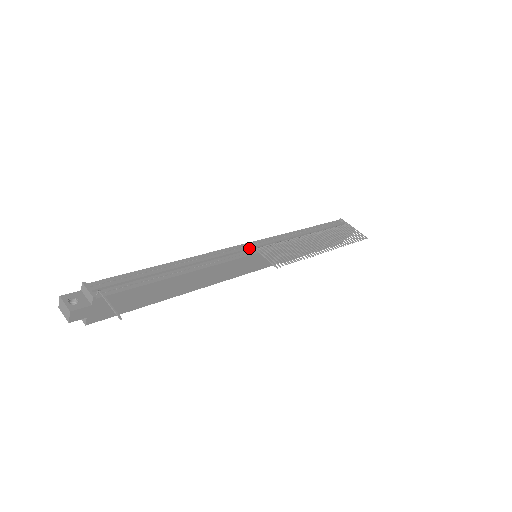
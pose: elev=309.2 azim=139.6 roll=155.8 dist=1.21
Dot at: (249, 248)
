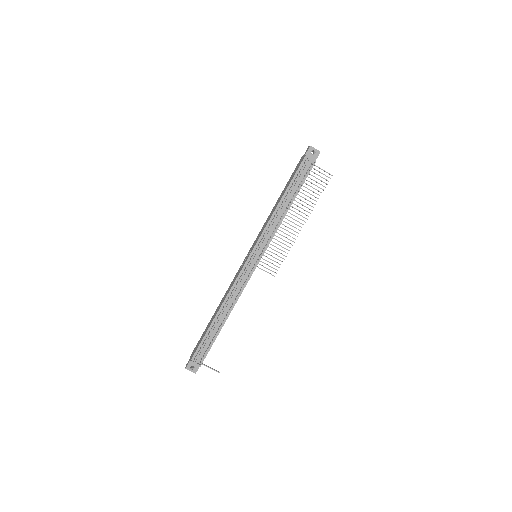
Dot at: (251, 266)
